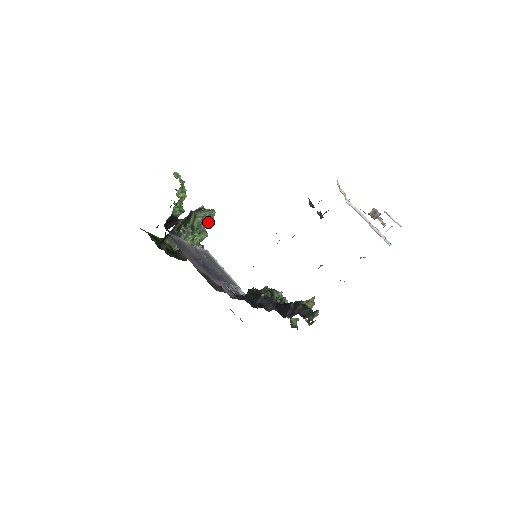
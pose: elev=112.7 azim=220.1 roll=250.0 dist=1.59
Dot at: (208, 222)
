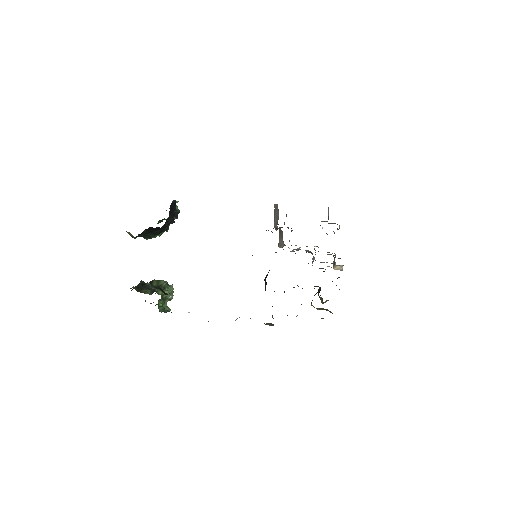
Dot at: (171, 291)
